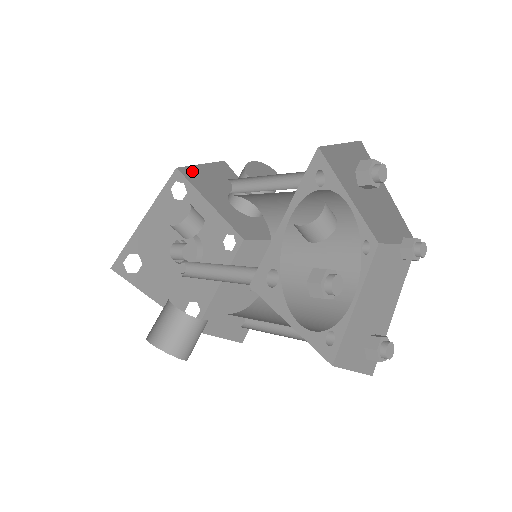
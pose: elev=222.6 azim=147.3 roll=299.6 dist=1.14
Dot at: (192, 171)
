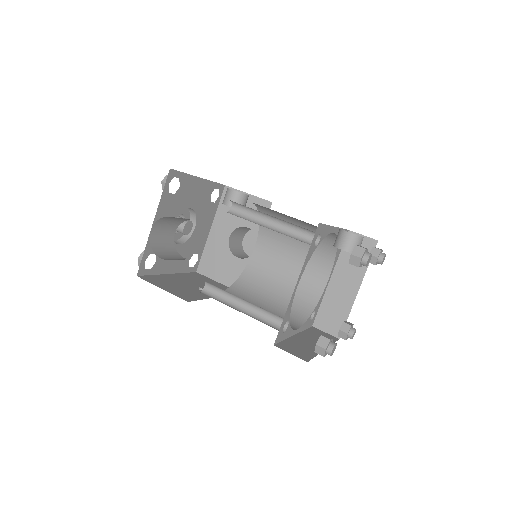
Dot at: occluded
